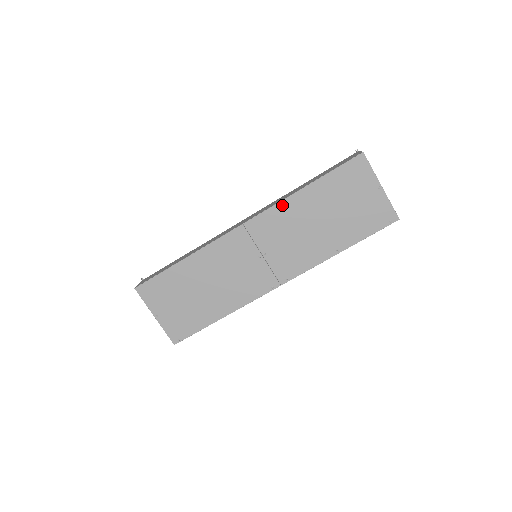
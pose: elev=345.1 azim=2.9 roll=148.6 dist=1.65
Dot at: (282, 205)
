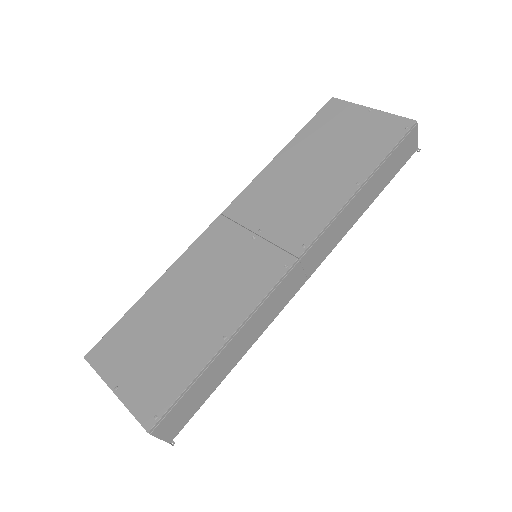
Dot at: (263, 175)
